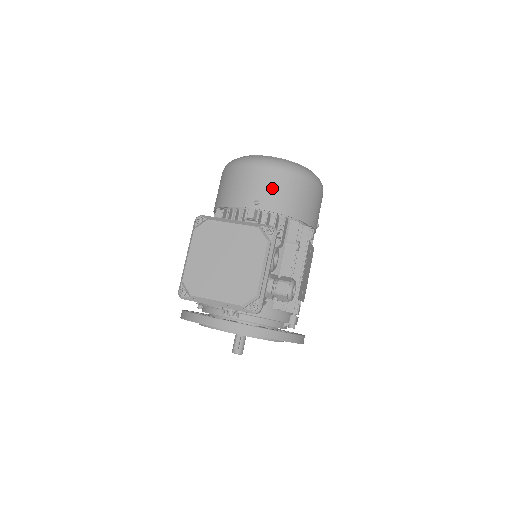
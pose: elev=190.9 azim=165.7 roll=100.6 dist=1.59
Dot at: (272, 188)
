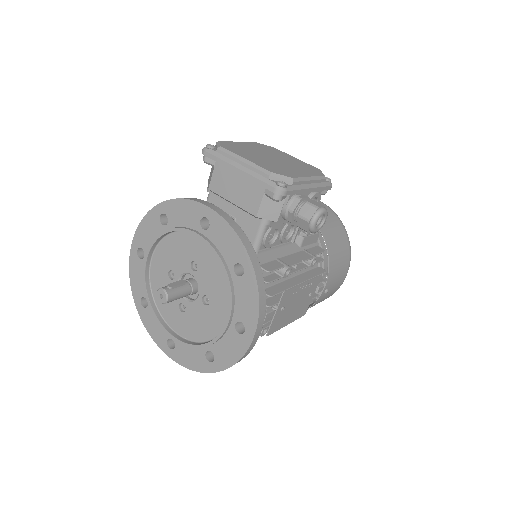
Dot at: occluded
